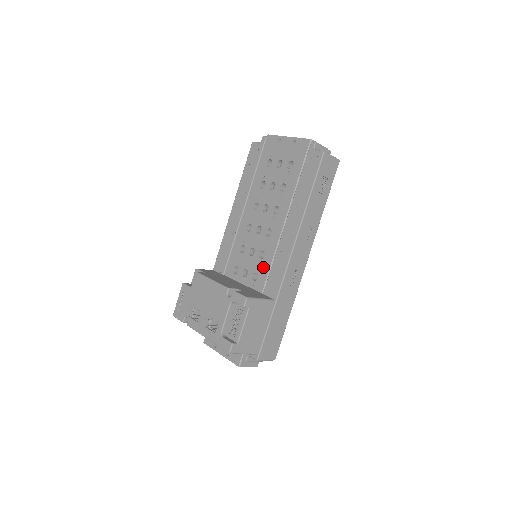
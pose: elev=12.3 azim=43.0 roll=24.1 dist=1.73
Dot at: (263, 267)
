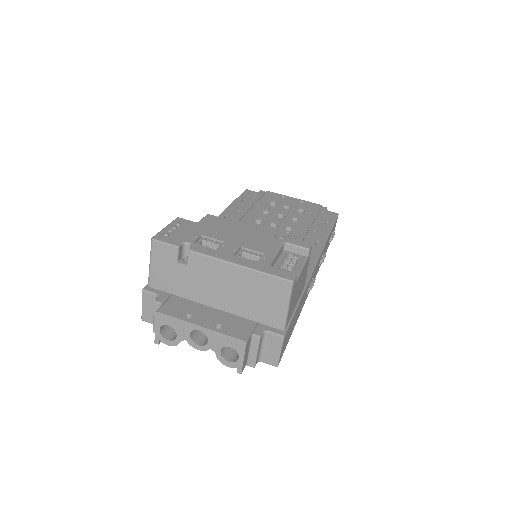
Dot at: occluded
